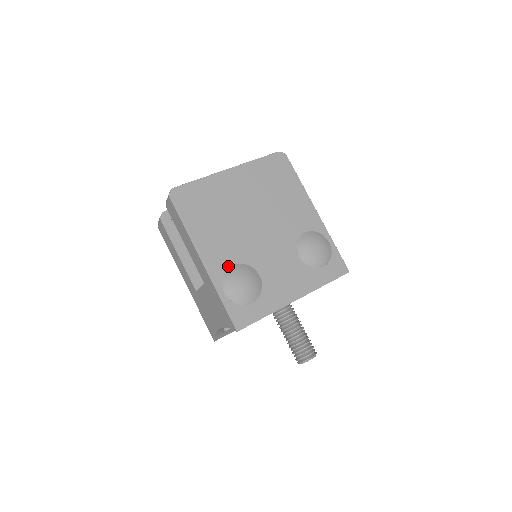
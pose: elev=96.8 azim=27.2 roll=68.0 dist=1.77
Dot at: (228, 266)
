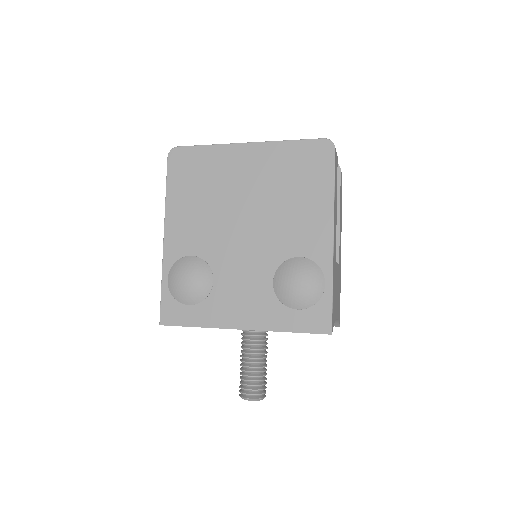
Dot at: (186, 254)
